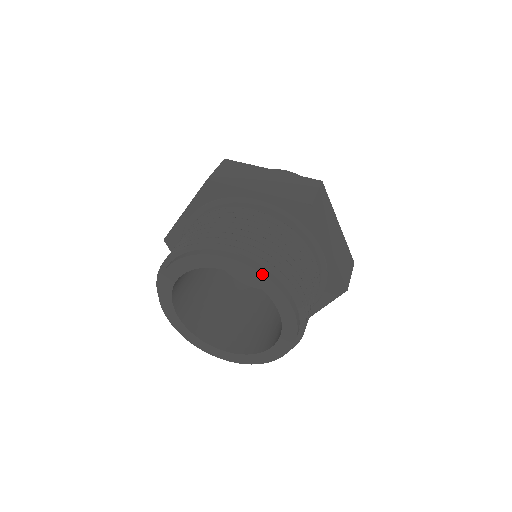
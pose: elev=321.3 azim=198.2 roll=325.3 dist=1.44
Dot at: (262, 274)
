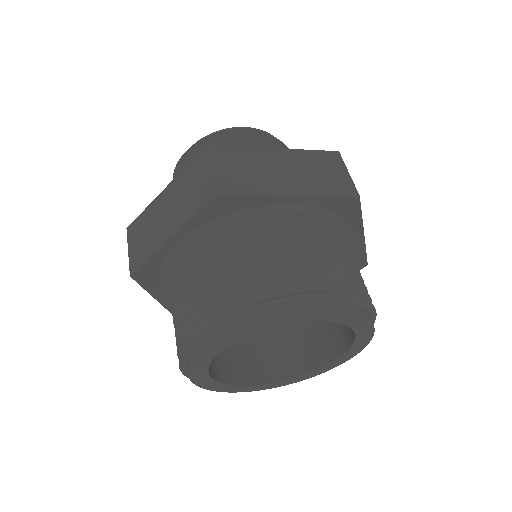
Dot at: (354, 313)
